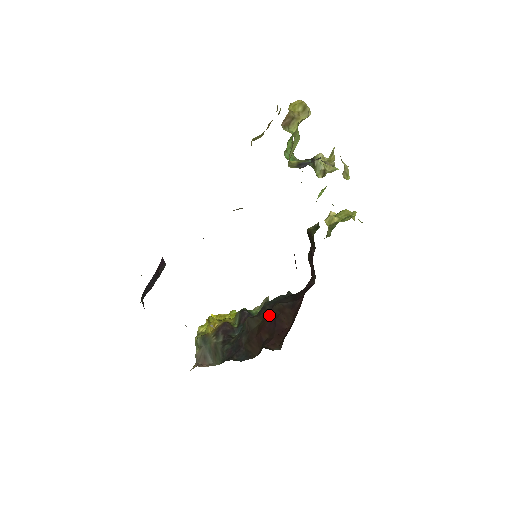
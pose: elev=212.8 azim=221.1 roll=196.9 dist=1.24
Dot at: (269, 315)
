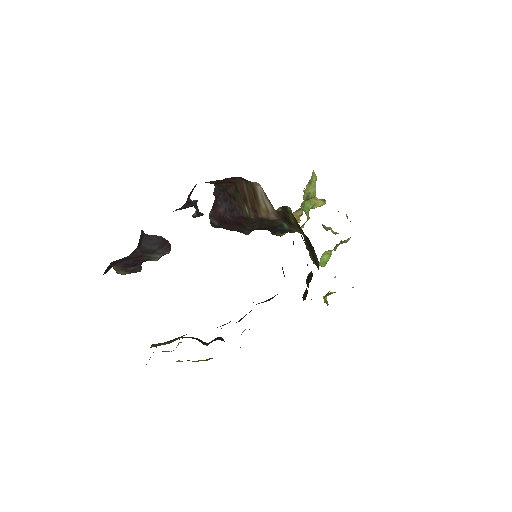
Dot at: (251, 310)
